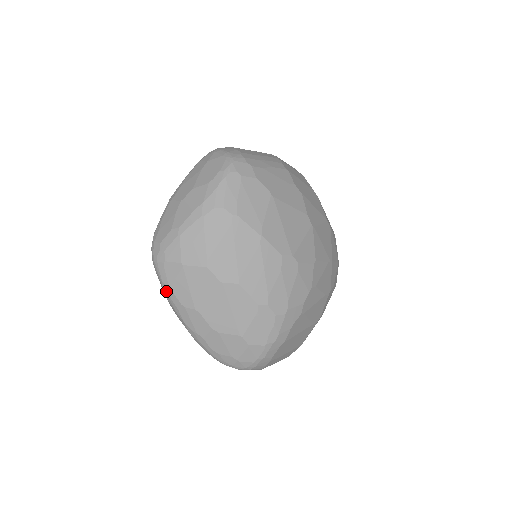
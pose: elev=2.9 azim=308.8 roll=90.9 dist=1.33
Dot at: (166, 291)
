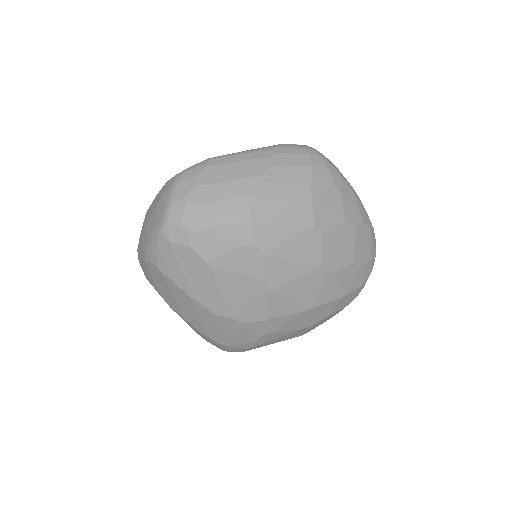
Dot at: occluded
